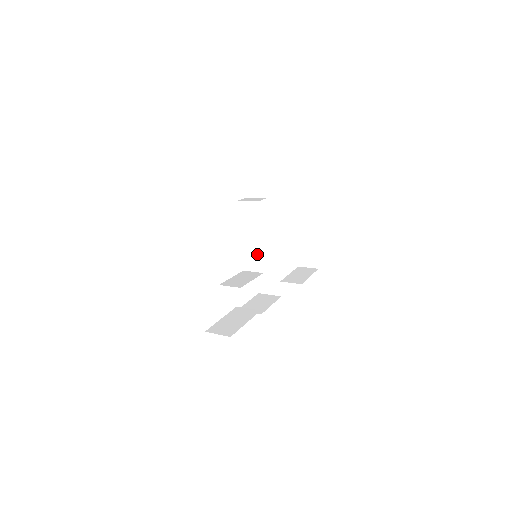
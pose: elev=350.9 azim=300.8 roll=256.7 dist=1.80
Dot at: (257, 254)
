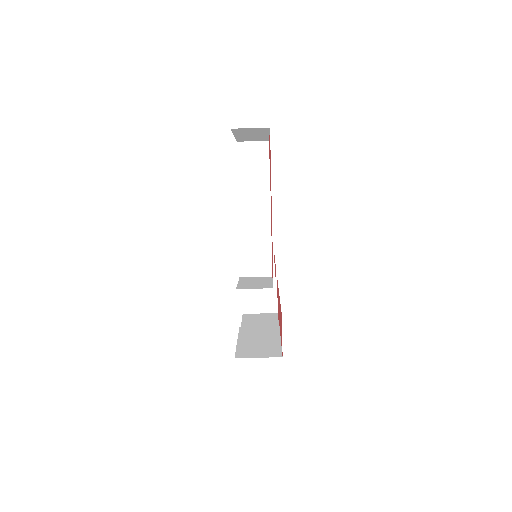
Dot at: (264, 251)
